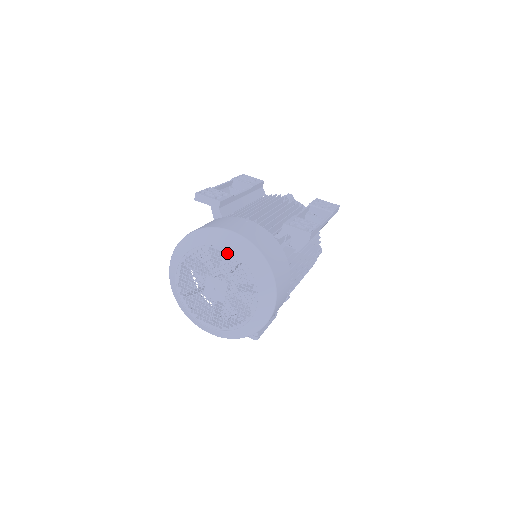
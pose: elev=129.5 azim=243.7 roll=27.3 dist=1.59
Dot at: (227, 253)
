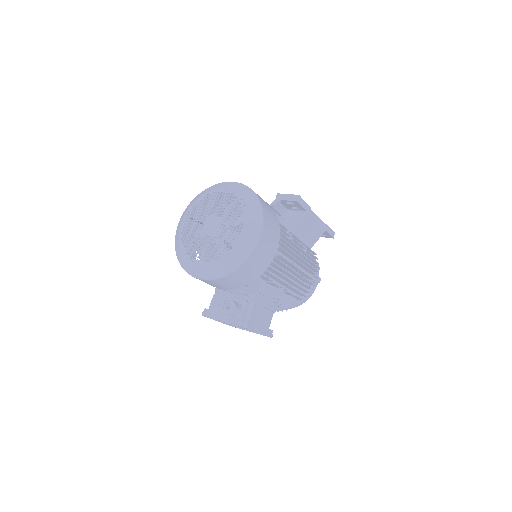
Dot at: (226, 192)
